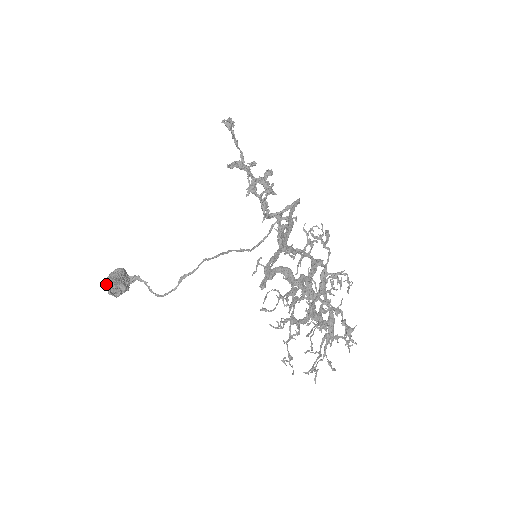
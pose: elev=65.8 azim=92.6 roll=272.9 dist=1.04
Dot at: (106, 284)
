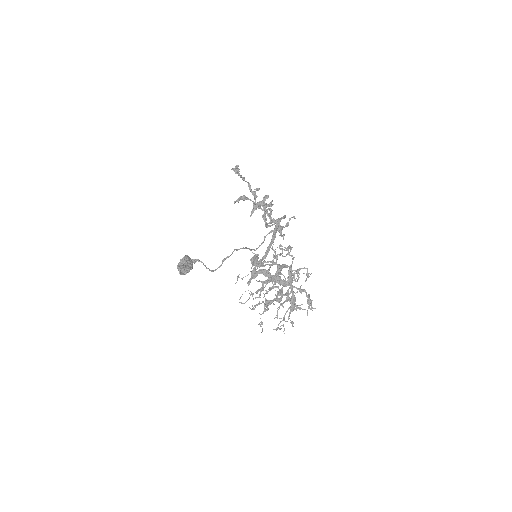
Dot at: (178, 268)
